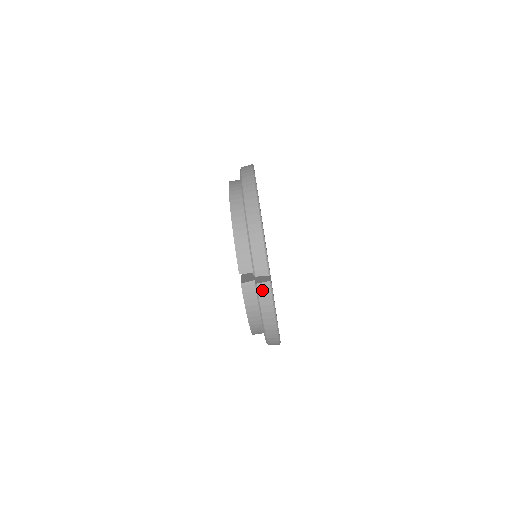
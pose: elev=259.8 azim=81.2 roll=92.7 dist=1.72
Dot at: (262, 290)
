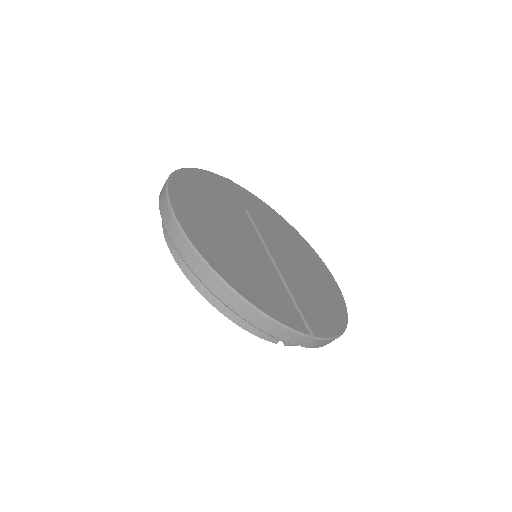
Dot at: (312, 345)
